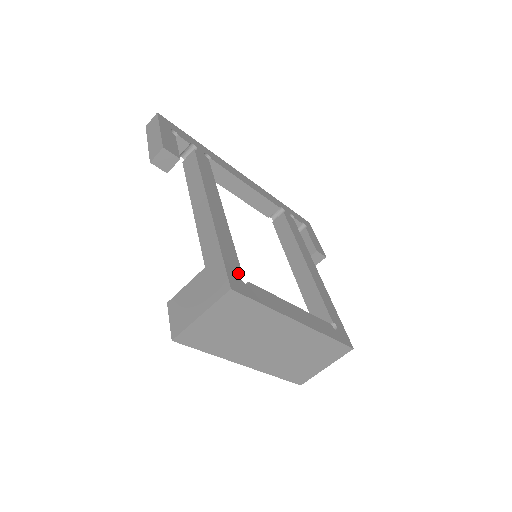
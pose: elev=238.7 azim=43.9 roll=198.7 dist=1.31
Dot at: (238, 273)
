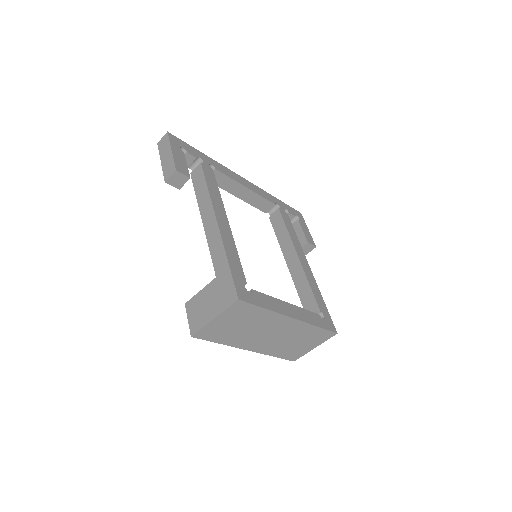
Dot at: (243, 283)
